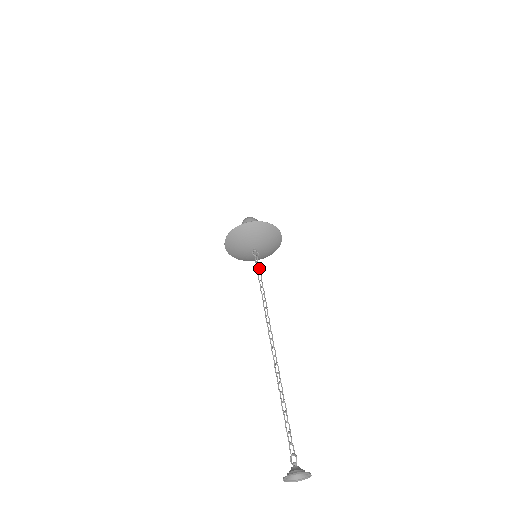
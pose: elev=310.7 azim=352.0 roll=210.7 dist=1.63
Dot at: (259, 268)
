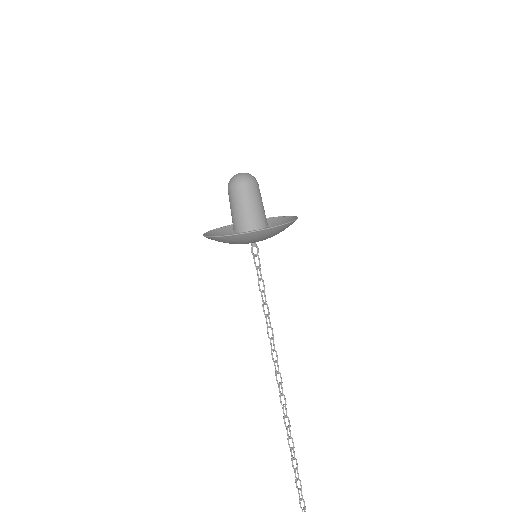
Dot at: (263, 283)
